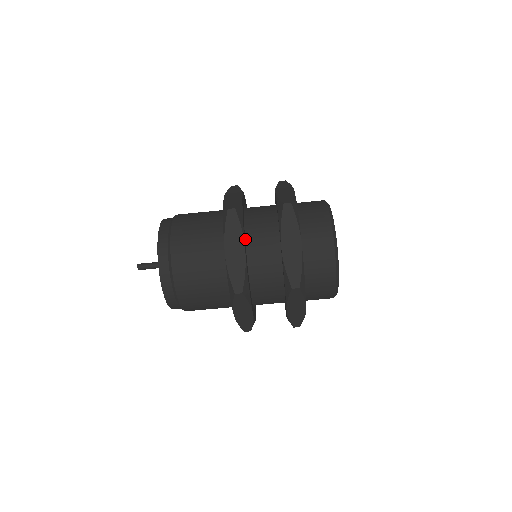
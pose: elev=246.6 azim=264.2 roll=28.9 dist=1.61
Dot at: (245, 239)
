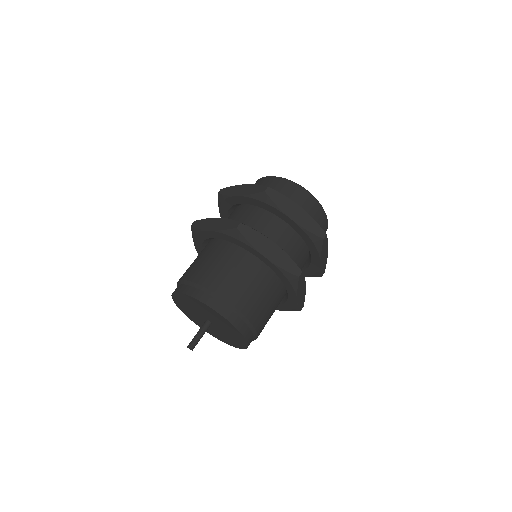
Dot at: occluded
